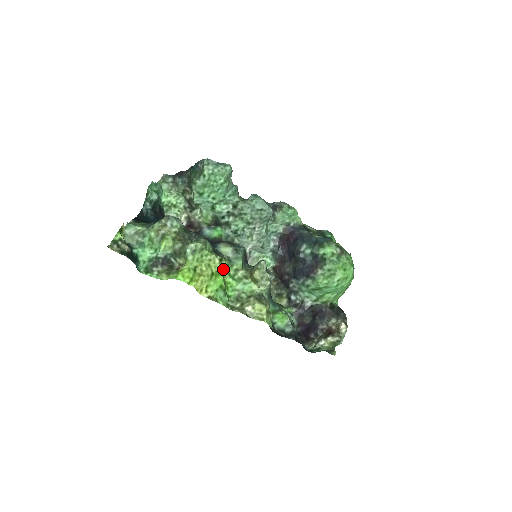
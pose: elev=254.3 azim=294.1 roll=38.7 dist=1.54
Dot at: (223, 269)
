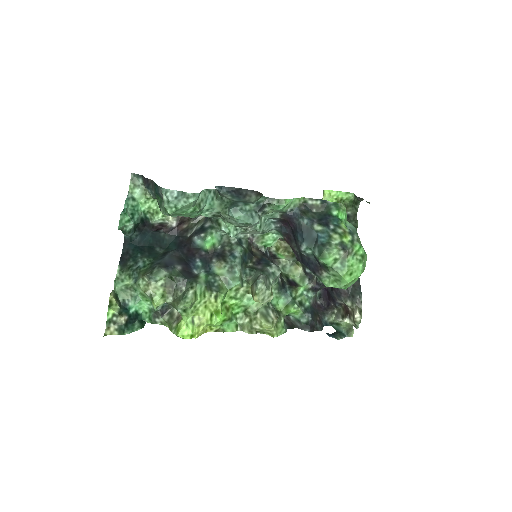
Dot at: (222, 300)
